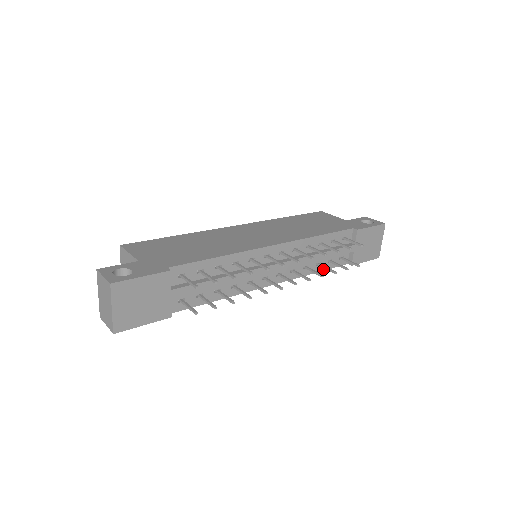
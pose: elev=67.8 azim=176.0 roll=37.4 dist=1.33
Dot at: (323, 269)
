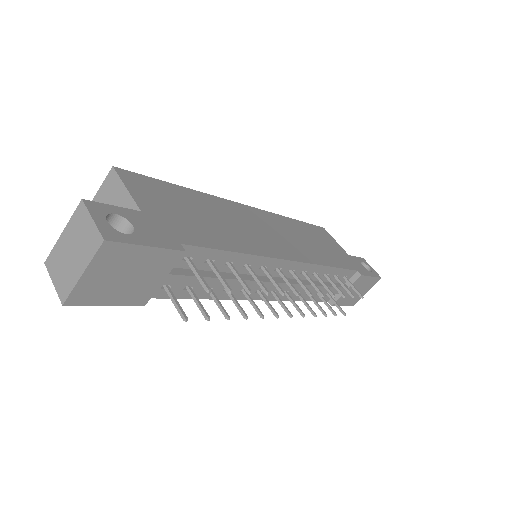
Dot at: (308, 299)
